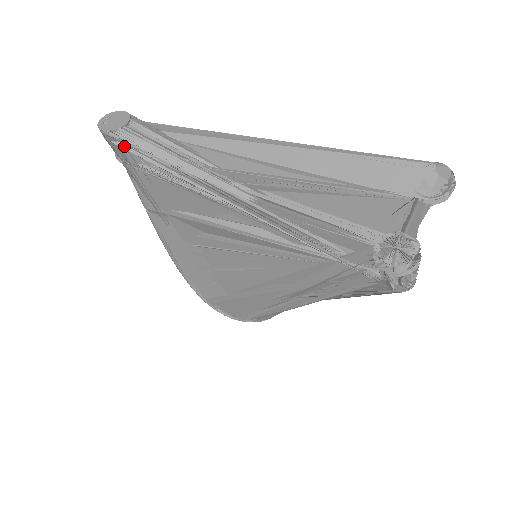
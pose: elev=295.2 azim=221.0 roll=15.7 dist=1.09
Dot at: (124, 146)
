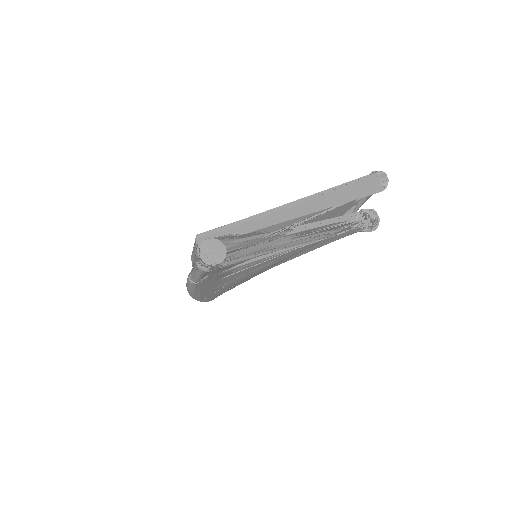
Dot at: (226, 262)
